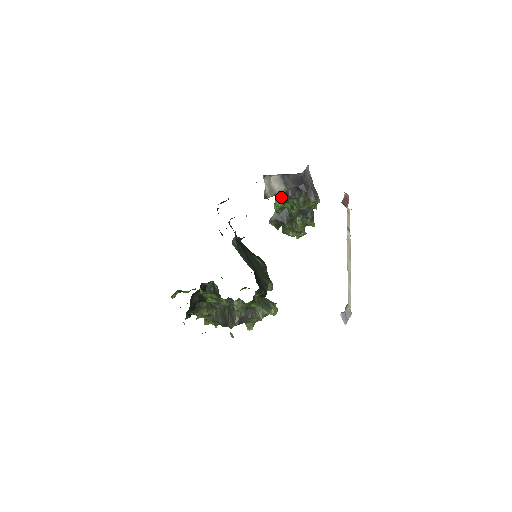
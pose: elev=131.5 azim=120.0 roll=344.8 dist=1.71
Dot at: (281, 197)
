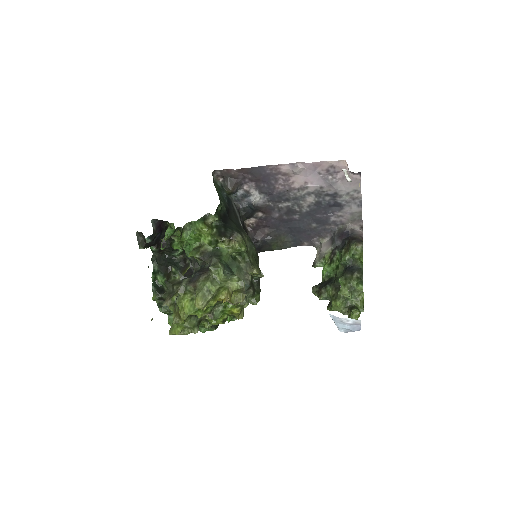
Dot at: (327, 259)
